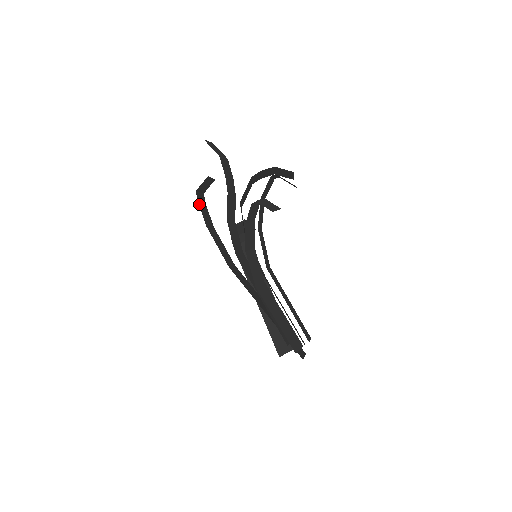
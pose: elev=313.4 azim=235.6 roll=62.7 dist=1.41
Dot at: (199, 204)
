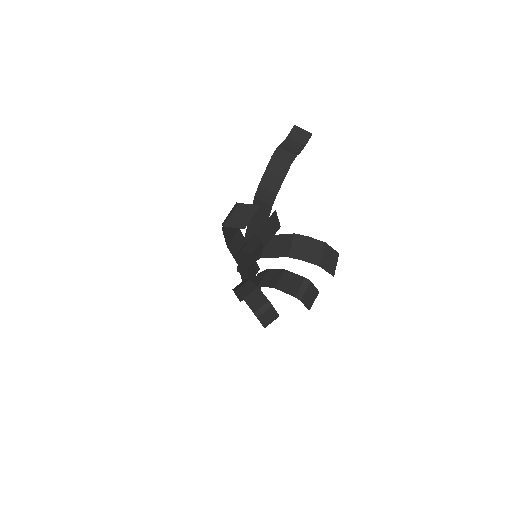
Dot at: occluded
